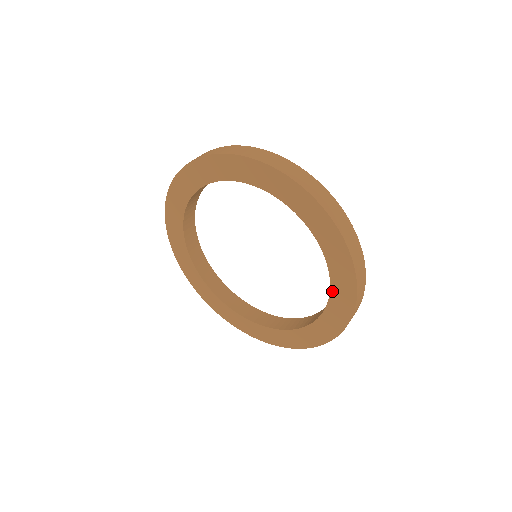
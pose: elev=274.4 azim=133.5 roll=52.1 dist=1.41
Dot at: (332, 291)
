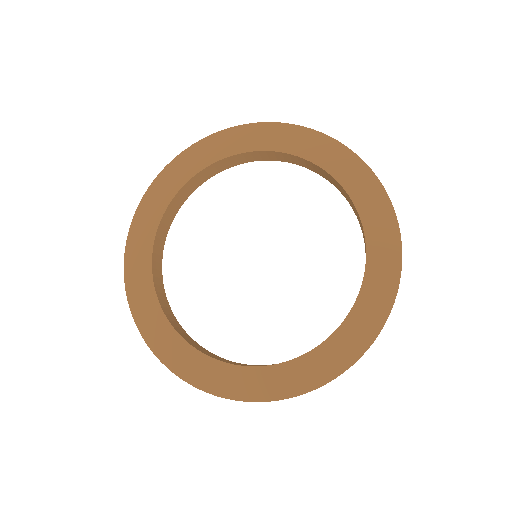
Dot at: (338, 332)
